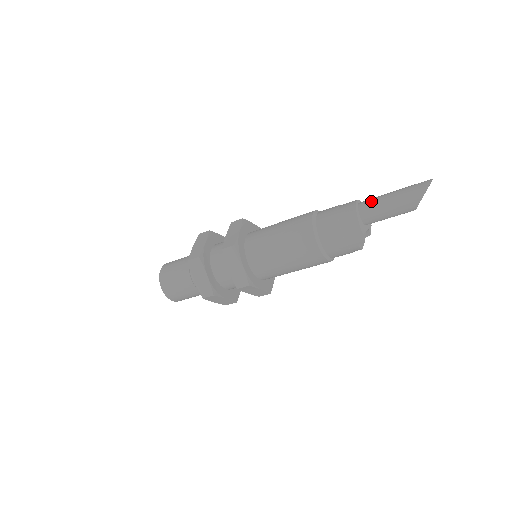
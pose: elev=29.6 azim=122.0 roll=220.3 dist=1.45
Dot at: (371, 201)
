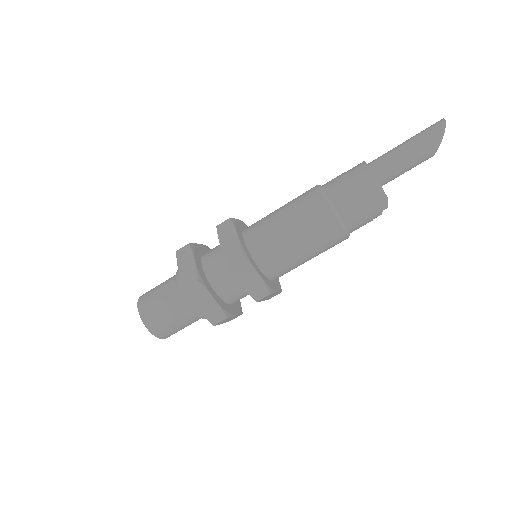
Dot at: (384, 160)
